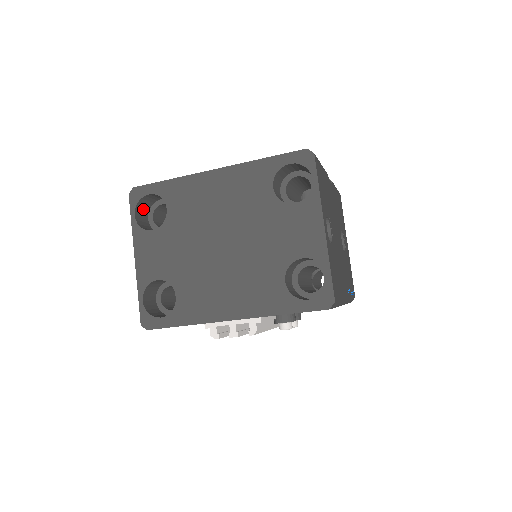
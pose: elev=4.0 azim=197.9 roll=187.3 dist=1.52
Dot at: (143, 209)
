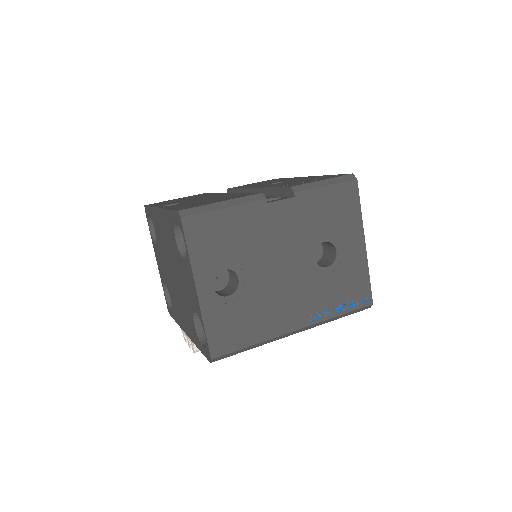
Dot at: occluded
